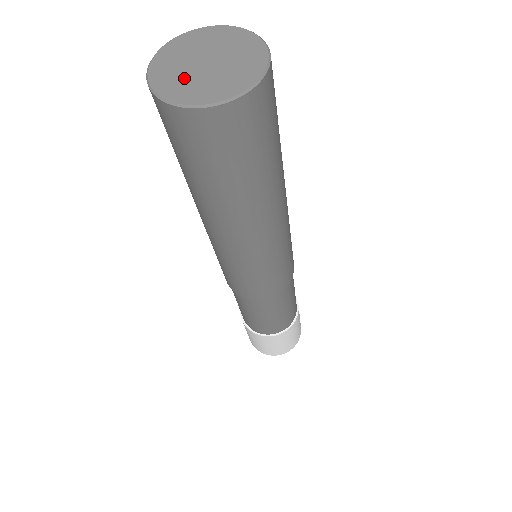
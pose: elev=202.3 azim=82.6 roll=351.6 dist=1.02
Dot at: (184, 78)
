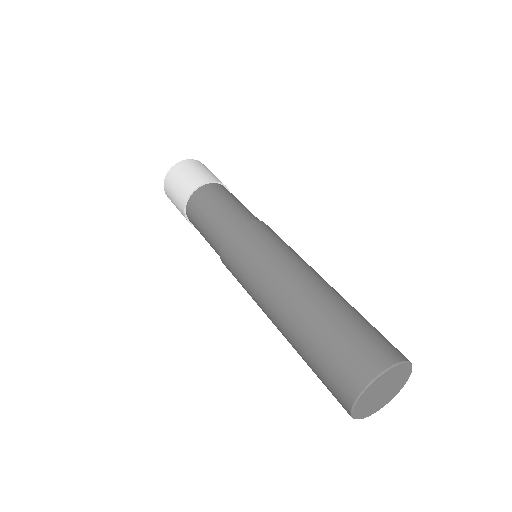
Dot at: (370, 405)
